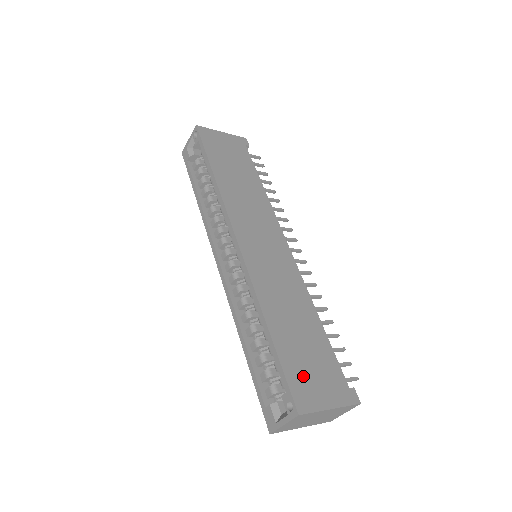
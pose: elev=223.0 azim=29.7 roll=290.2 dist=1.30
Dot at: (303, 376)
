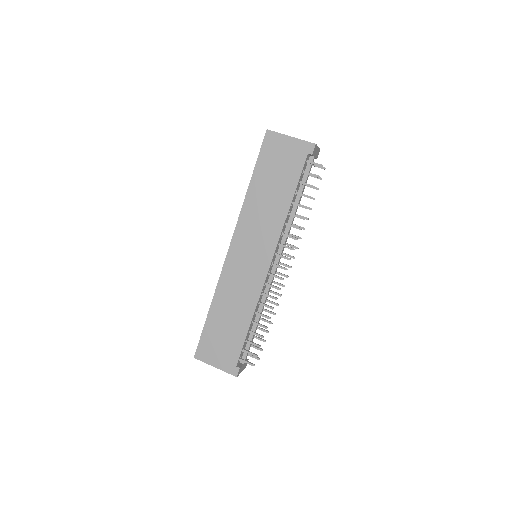
Dot at: (211, 344)
